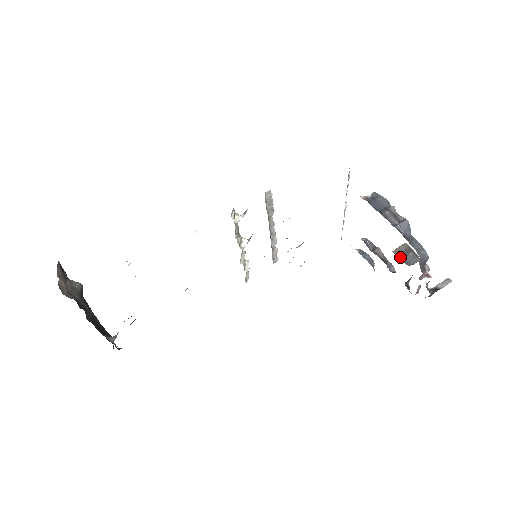
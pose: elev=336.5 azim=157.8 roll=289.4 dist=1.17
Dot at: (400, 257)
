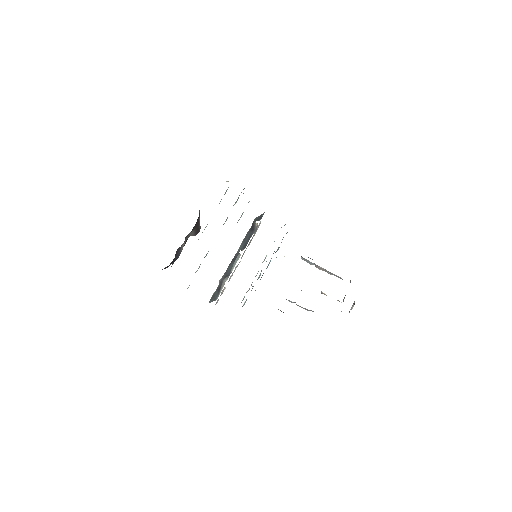
Dot at: occluded
